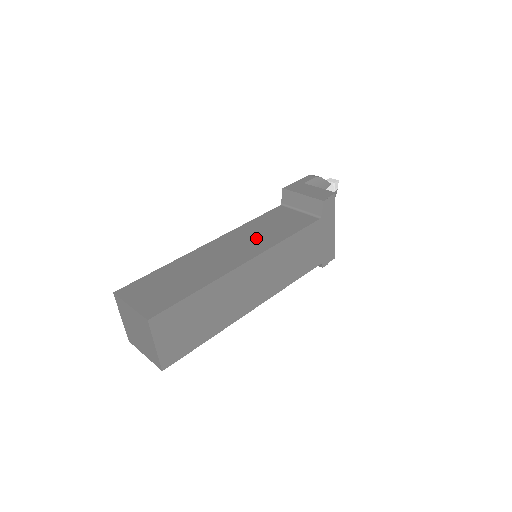
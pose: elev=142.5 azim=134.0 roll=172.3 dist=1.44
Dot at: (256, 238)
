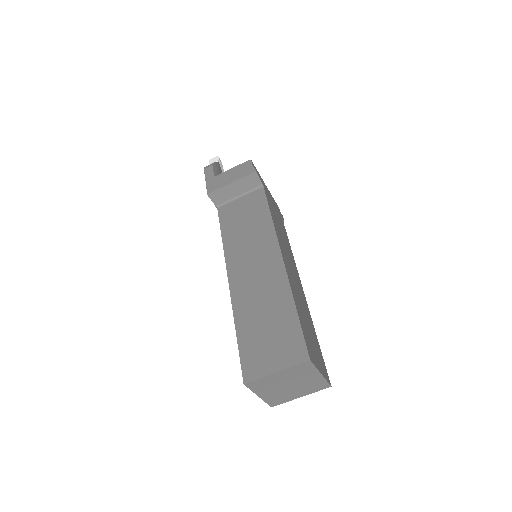
Dot at: (253, 241)
